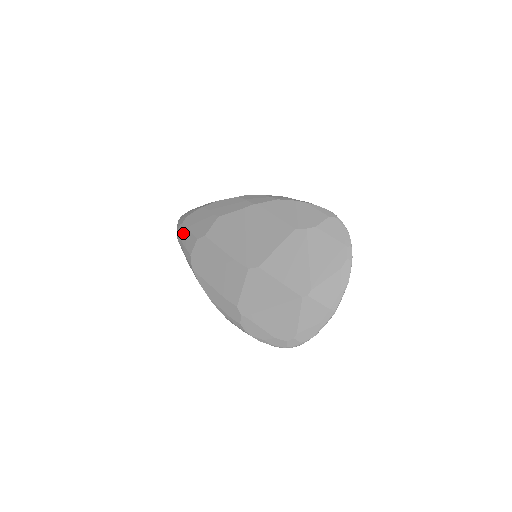
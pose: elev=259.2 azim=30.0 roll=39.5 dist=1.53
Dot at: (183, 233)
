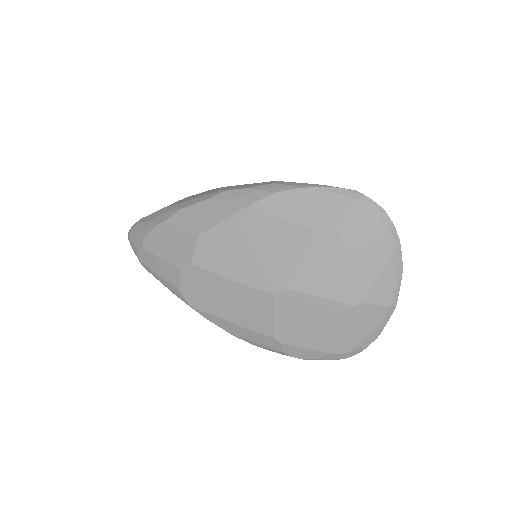
Dot at: (151, 261)
